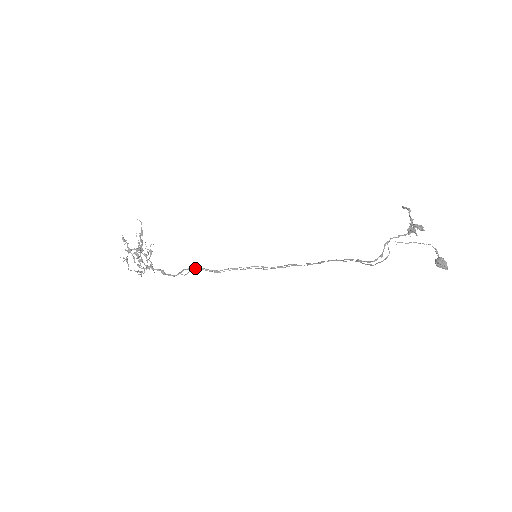
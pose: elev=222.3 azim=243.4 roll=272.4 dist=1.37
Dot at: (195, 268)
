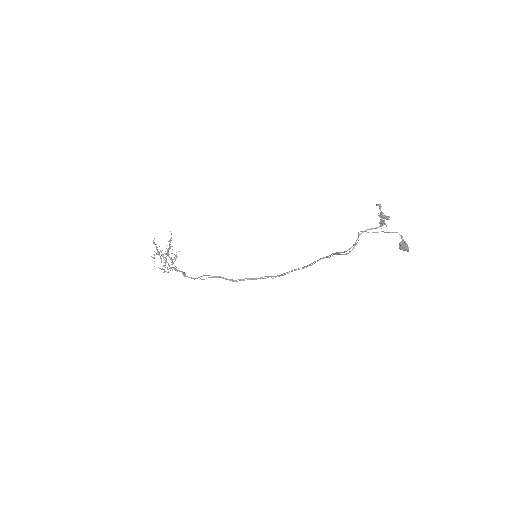
Dot at: (214, 276)
